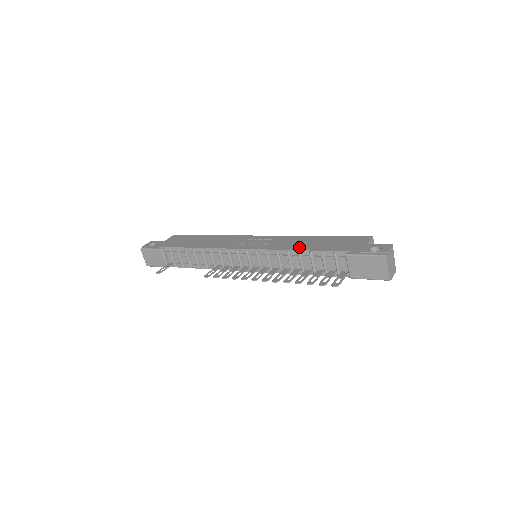
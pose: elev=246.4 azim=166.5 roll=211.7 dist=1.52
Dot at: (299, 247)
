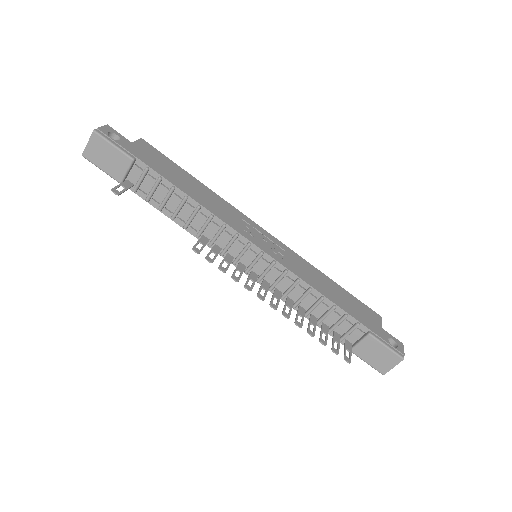
Dot at: (322, 289)
